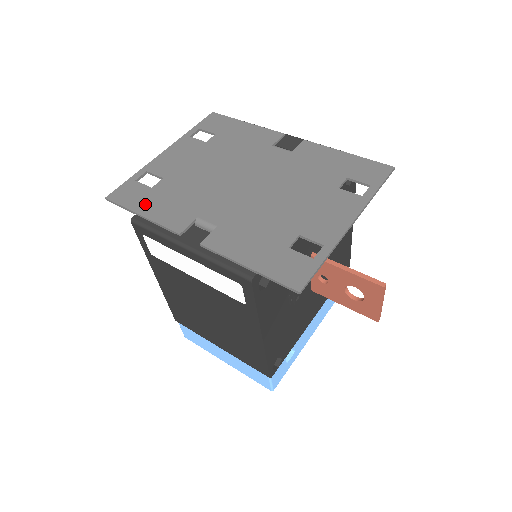
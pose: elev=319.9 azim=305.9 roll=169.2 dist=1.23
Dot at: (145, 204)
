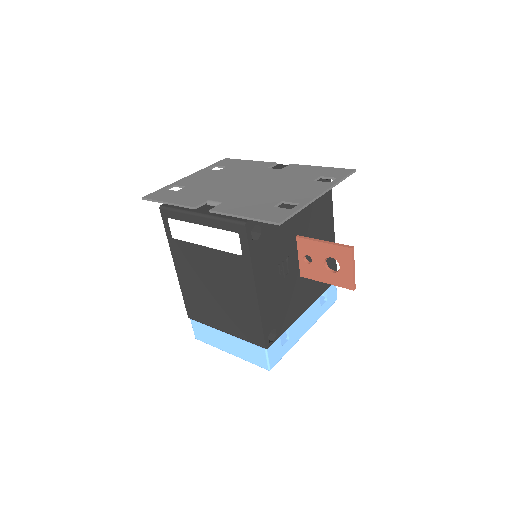
Dot at: (171, 198)
